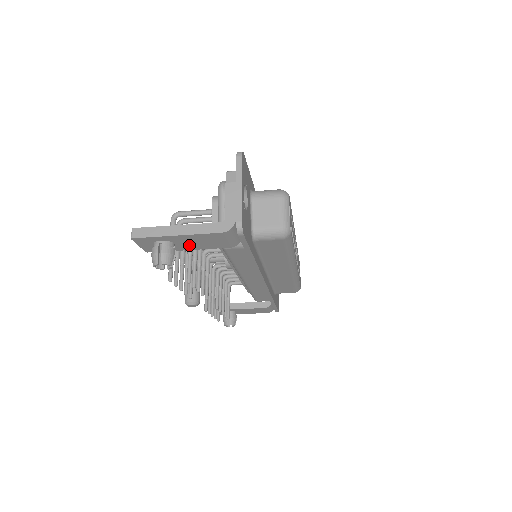
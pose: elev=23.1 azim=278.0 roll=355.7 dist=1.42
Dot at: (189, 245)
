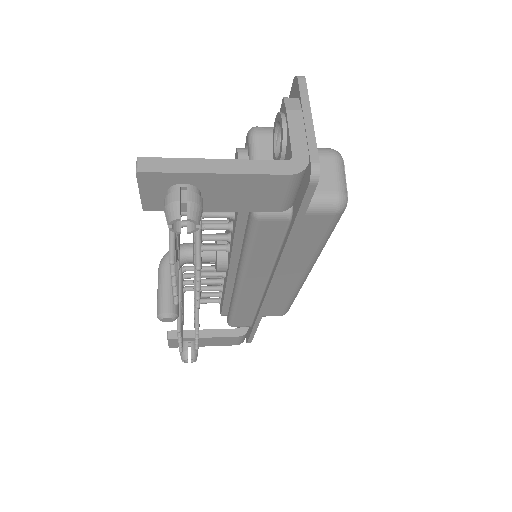
Dot at: (221, 200)
